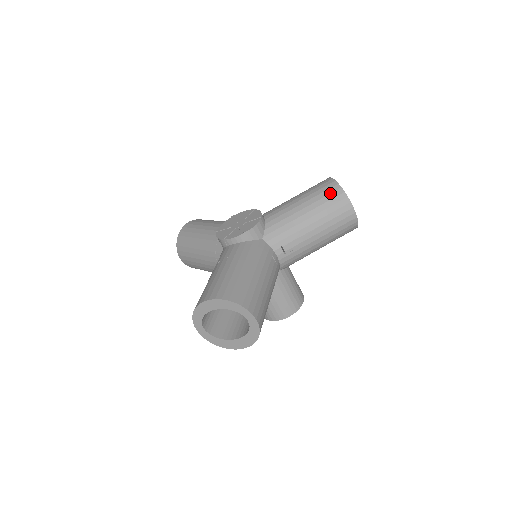
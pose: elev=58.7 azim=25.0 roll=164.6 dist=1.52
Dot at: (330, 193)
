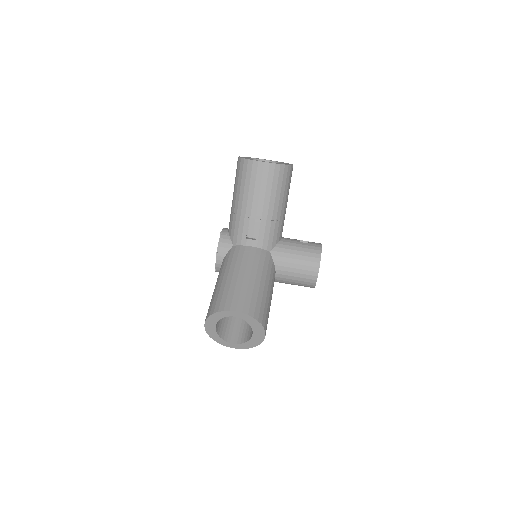
Dot at: (239, 170)
